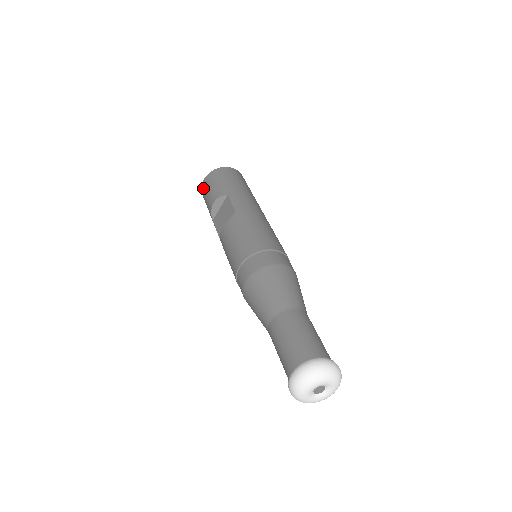
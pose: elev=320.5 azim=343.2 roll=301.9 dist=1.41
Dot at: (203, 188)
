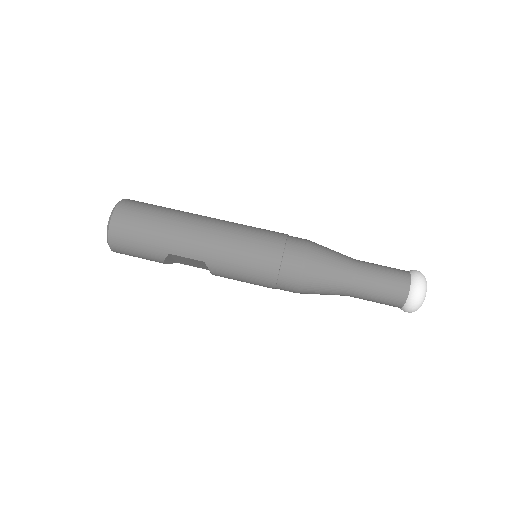
Dot at: occluded
